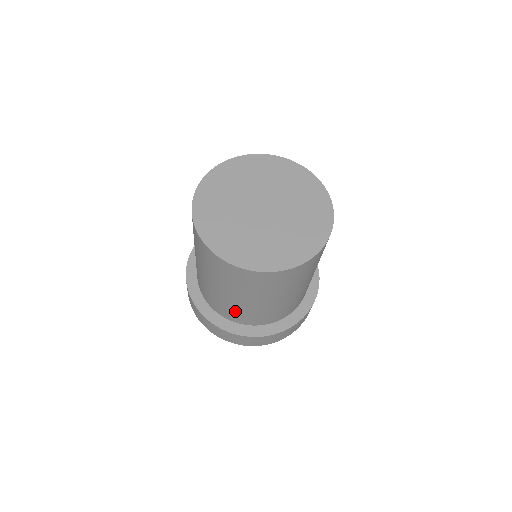
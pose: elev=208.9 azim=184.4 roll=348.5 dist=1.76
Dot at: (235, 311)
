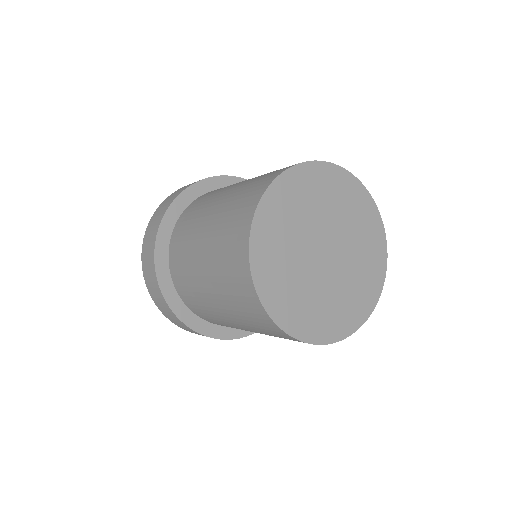
Dot at: (216, 320)
